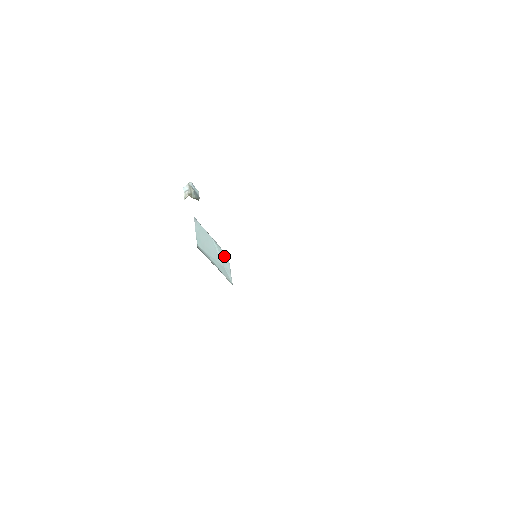
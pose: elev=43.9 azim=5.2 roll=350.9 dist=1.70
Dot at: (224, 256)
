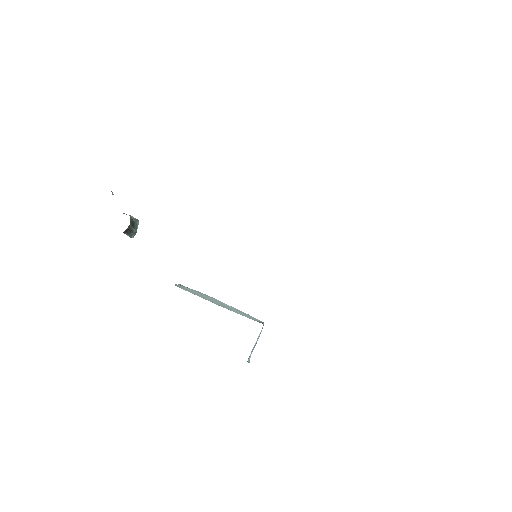
Dot at: occluded
